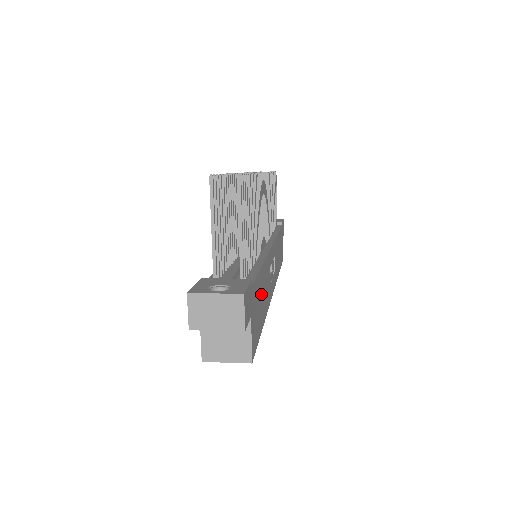
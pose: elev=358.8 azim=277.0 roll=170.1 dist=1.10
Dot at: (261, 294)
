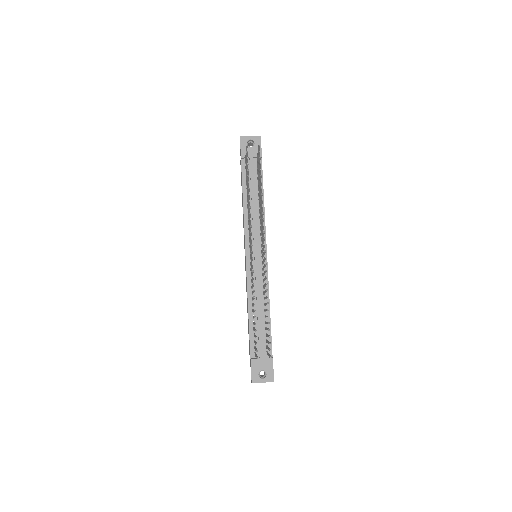
Dot at: occluded
